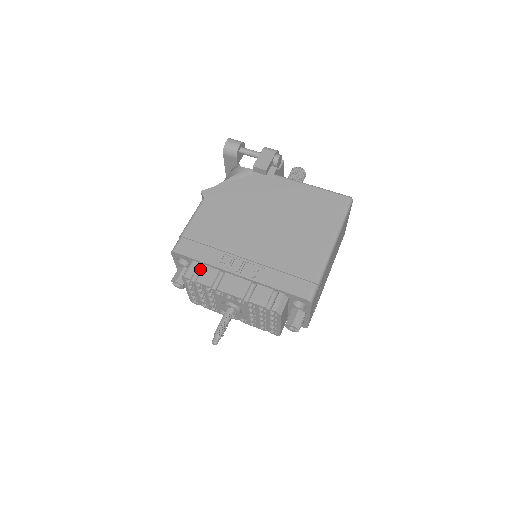
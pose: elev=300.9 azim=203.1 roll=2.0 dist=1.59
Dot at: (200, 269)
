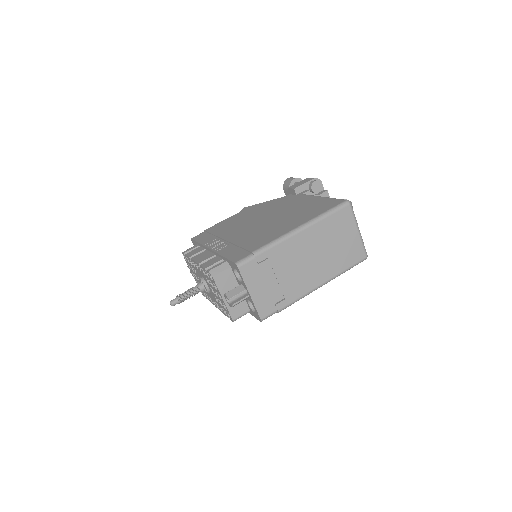
Dot at: occluded
